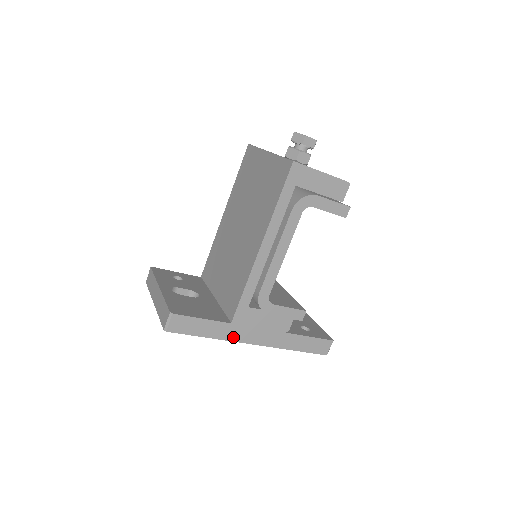
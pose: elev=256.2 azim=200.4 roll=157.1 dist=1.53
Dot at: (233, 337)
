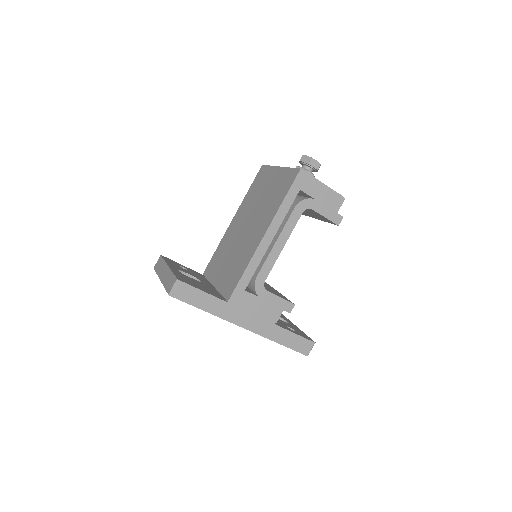
Dot at: (227, 316)
